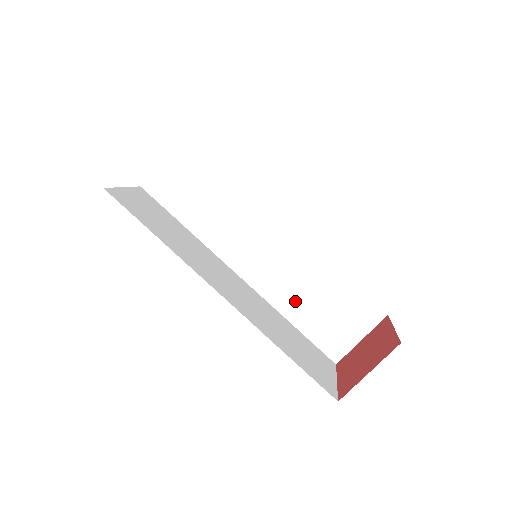
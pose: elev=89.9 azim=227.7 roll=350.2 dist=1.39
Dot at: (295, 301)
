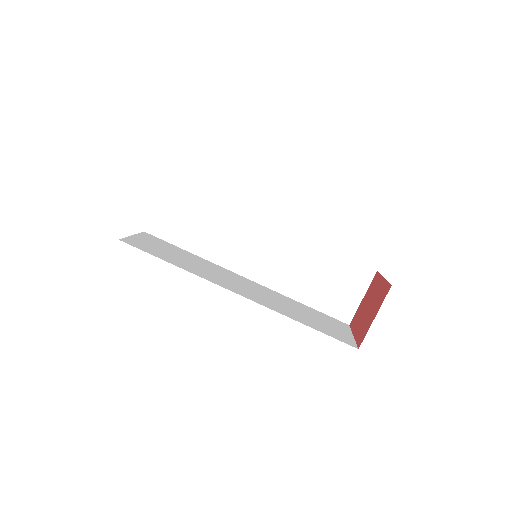
Dot at: (299, 284)
